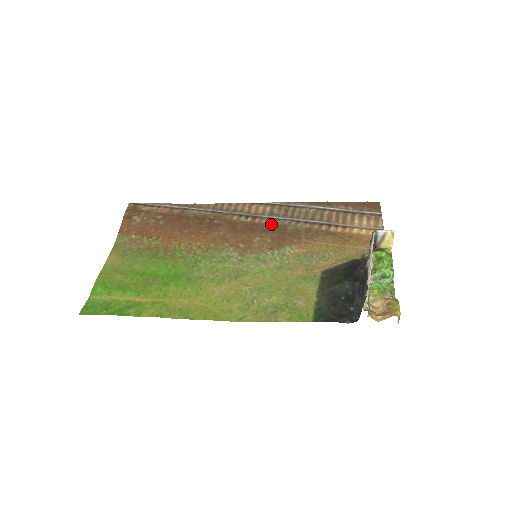
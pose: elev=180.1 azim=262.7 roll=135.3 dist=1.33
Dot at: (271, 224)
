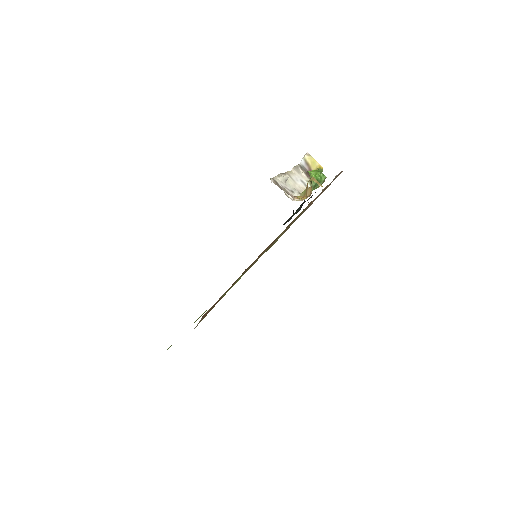
Dot at: occluded
